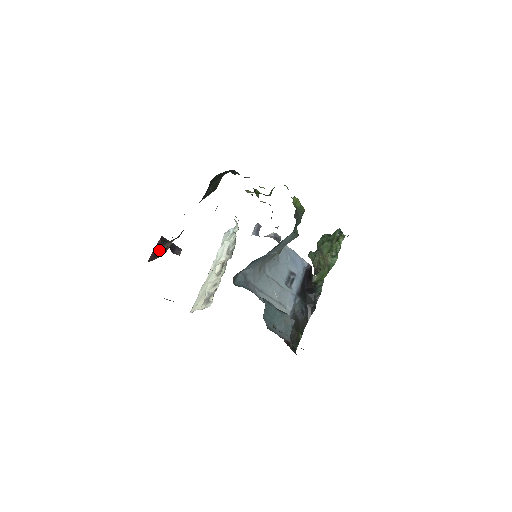
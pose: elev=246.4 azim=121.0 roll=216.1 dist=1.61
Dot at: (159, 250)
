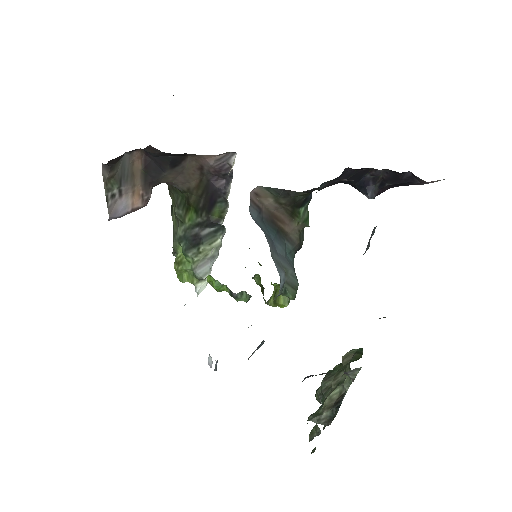
Dot at: occluded
